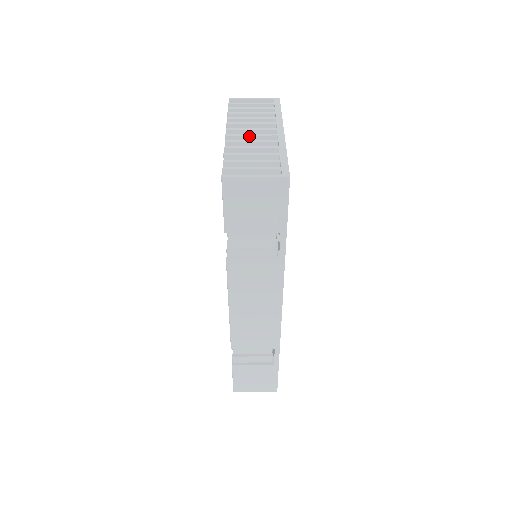
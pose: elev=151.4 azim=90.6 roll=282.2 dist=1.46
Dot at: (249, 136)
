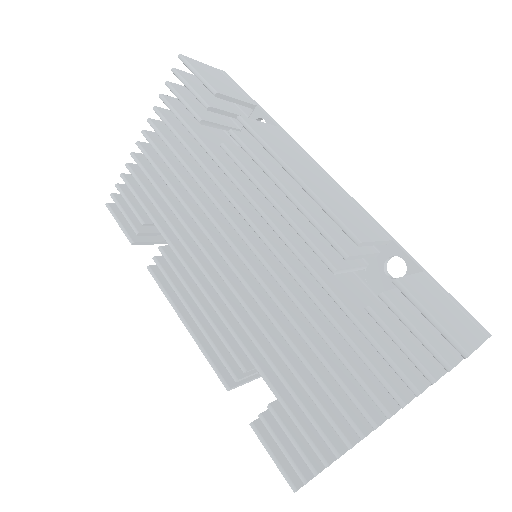
Dot at: occluded
